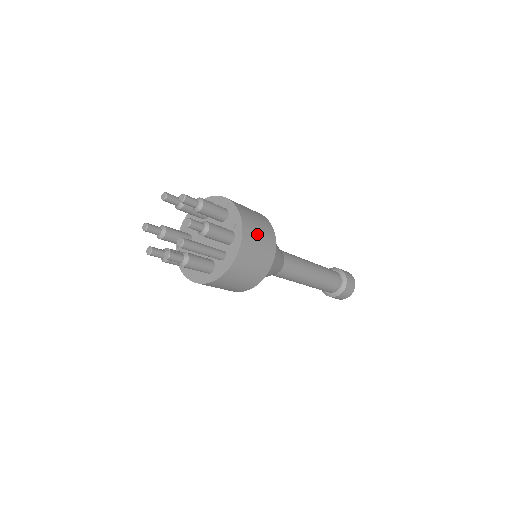
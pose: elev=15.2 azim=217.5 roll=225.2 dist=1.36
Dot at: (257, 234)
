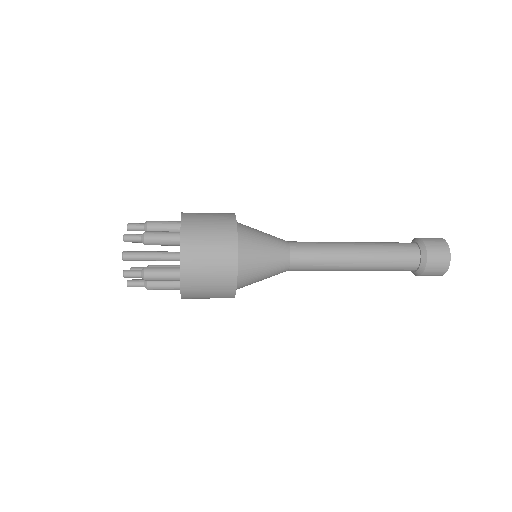
Dot at: (204, 223)
